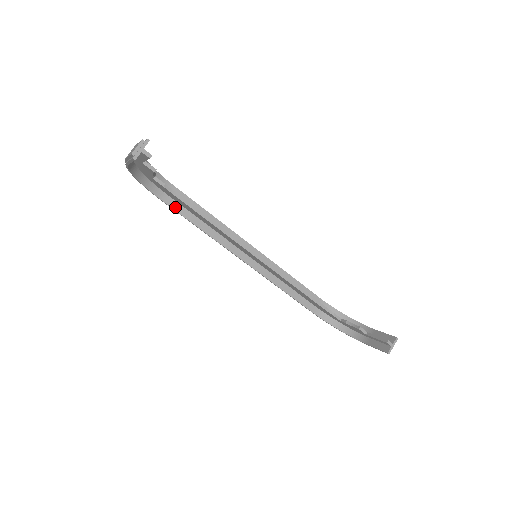
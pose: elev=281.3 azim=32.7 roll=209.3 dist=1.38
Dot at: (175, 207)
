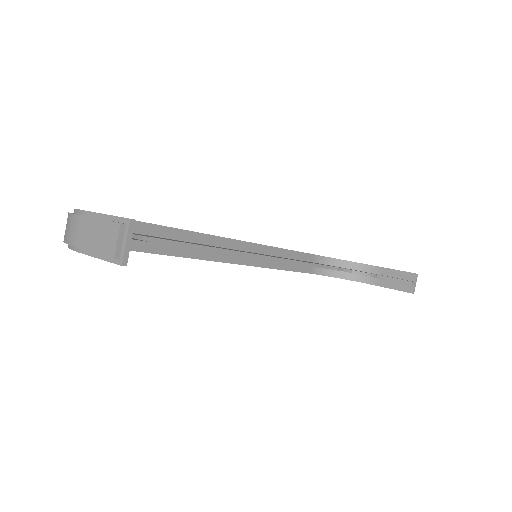
Dot at: occluded
